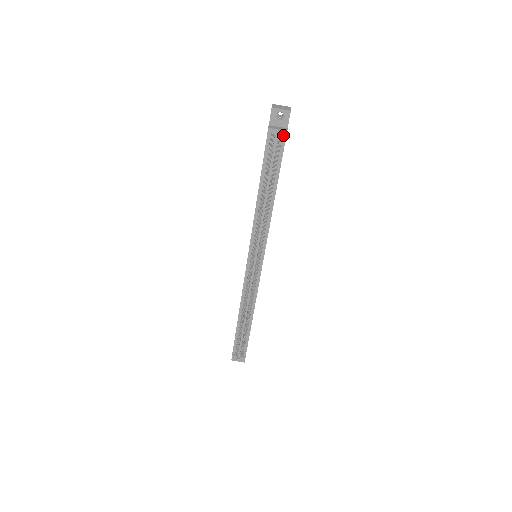
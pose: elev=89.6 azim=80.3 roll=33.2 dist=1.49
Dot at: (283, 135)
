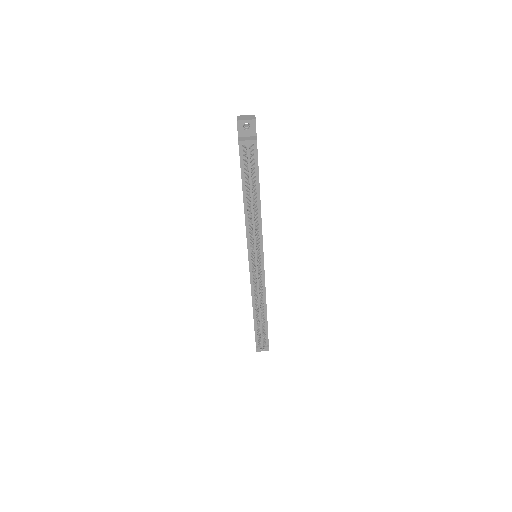
Dot at: (254, 144)
